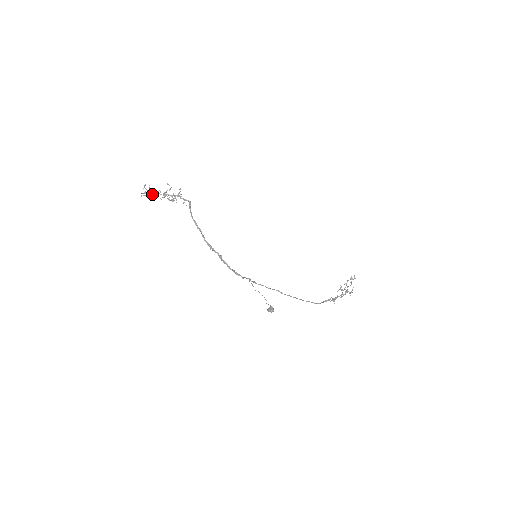
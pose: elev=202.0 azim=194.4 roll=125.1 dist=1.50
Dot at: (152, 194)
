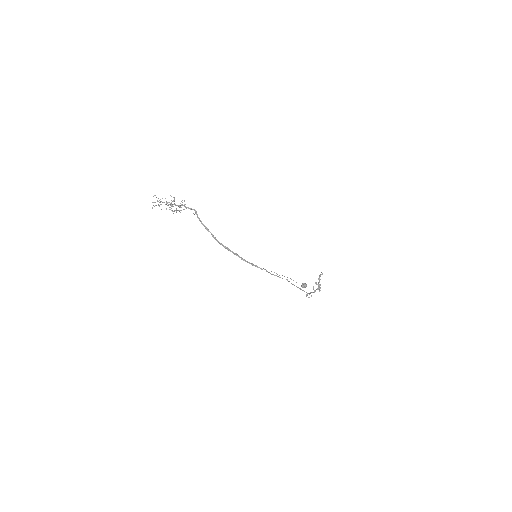
Dot at: (160, 204)
